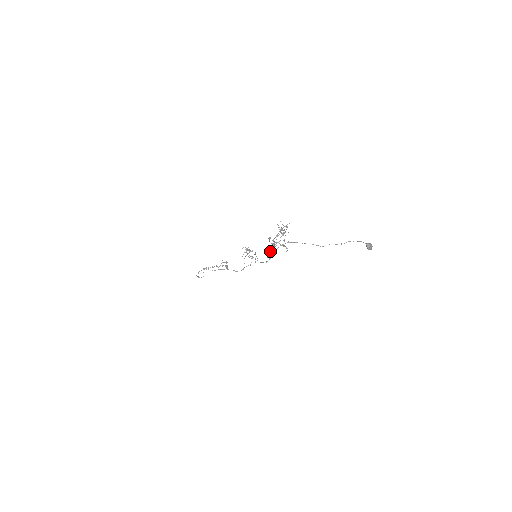
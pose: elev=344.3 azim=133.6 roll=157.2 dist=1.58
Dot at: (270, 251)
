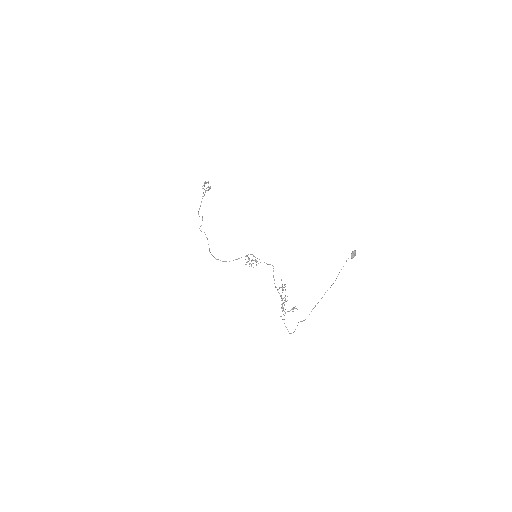
Dot at: occluded
